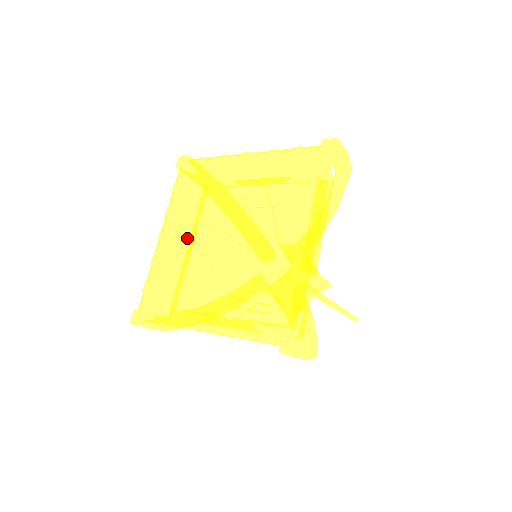
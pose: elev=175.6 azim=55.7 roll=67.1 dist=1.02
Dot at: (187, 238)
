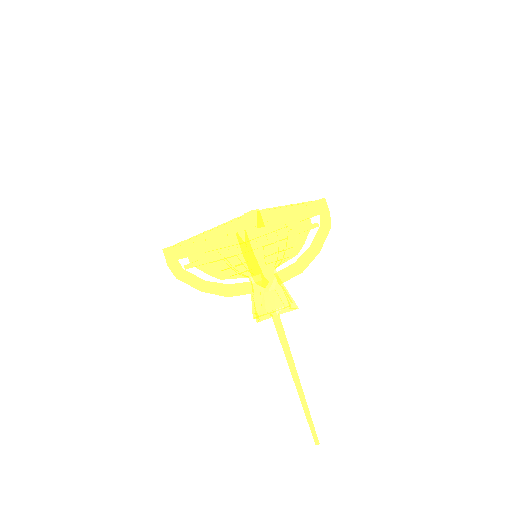
Dot at: occluded
